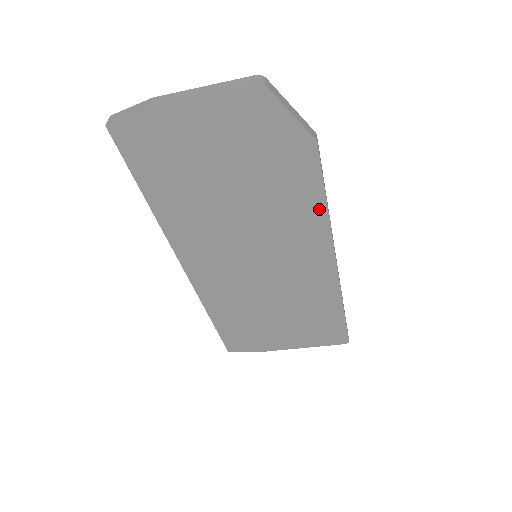
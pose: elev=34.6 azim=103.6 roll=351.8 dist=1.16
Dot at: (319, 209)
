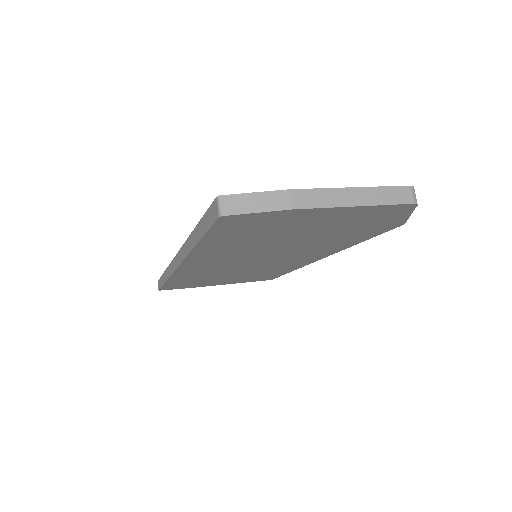
Dot at: (350, 244)
